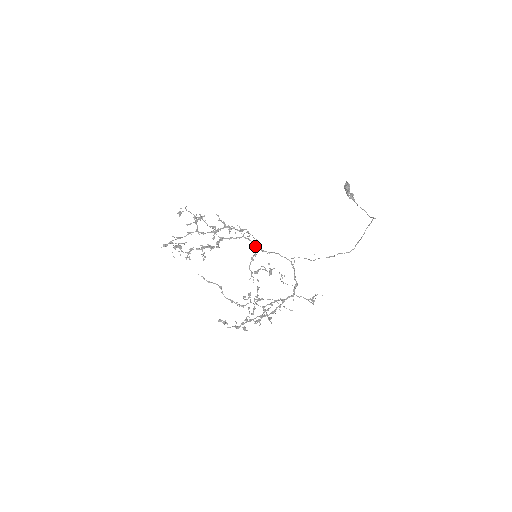
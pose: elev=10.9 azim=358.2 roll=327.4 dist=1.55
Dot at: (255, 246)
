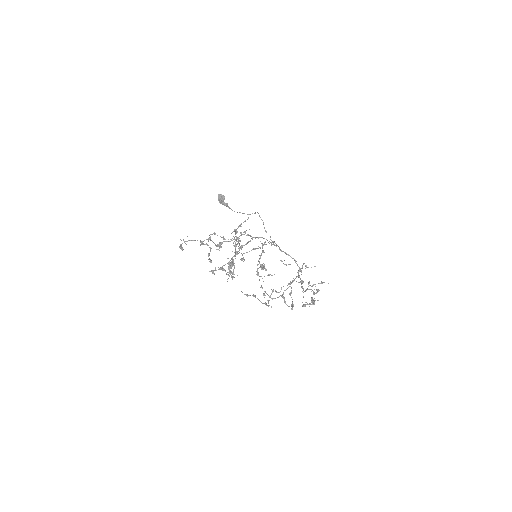
Dot at: (261, 243)
